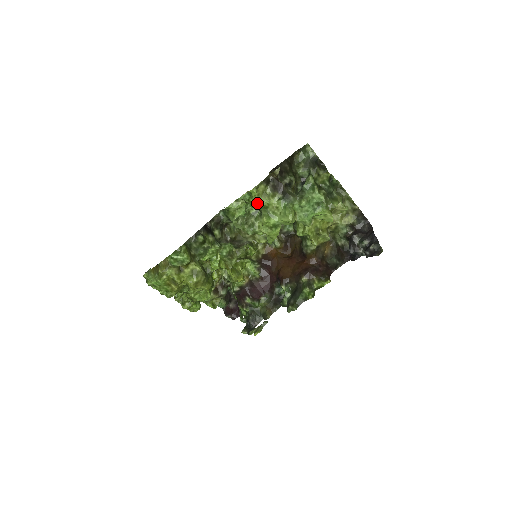
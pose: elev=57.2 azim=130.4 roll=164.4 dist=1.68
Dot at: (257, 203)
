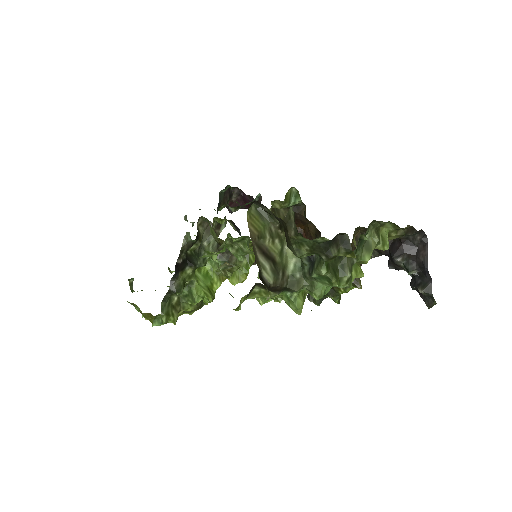
Dot at: occluded
